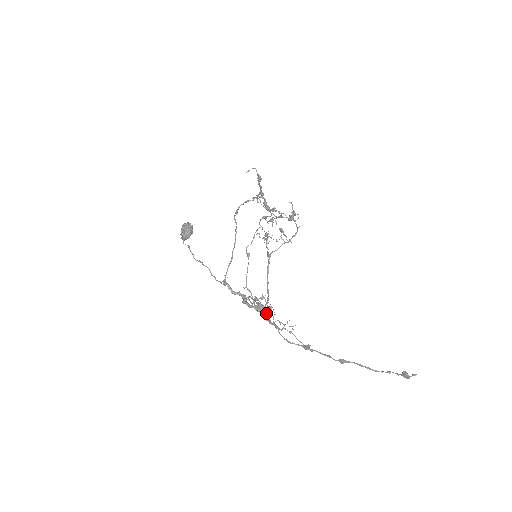
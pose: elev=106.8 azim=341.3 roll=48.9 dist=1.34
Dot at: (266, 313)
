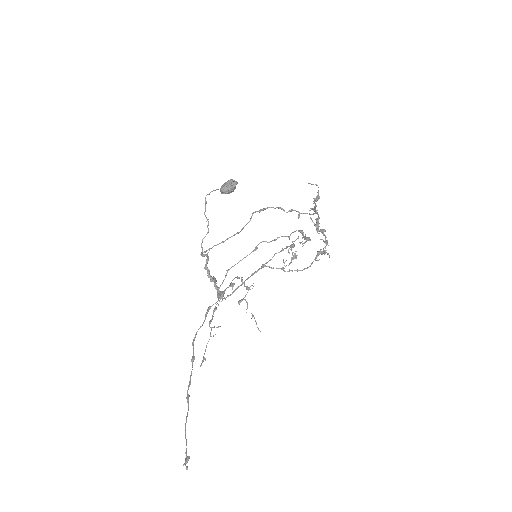
Dot at: (213, 304)
